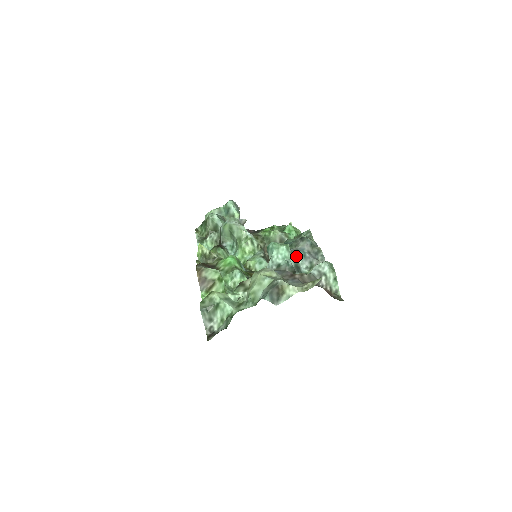
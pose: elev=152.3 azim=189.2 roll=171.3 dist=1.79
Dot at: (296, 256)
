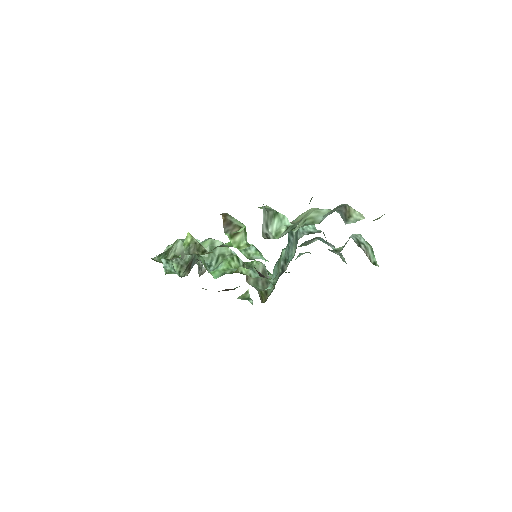
Dot at: (319, 239)
